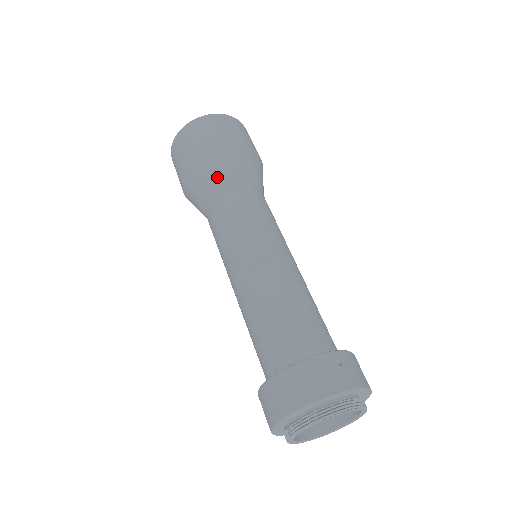
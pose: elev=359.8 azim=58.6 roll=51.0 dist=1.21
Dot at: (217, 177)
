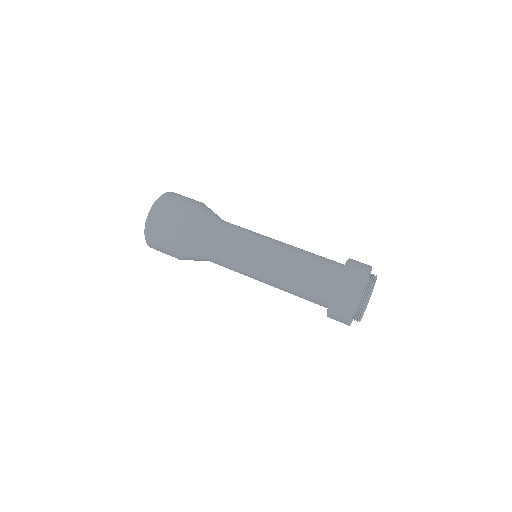
Dot at: (199, 231)
